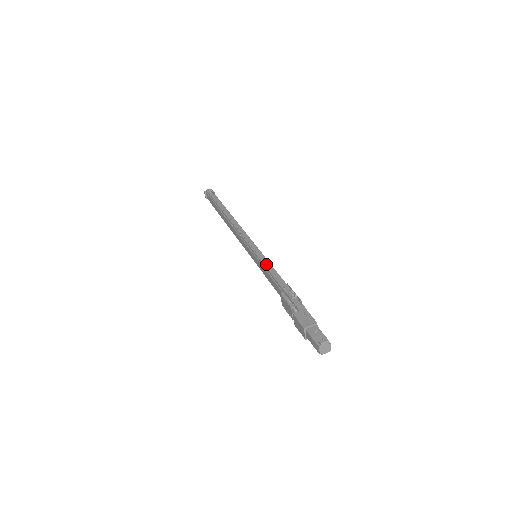
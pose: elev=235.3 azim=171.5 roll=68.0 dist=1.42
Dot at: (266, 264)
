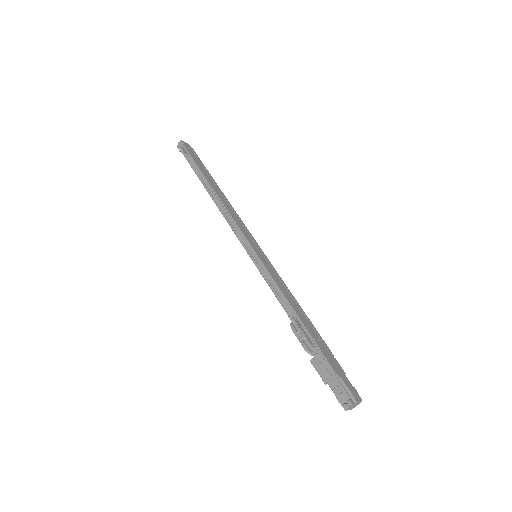
Dot at: (266, 279)
